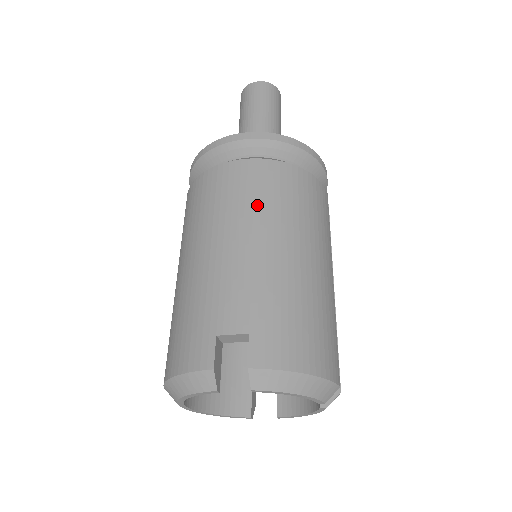
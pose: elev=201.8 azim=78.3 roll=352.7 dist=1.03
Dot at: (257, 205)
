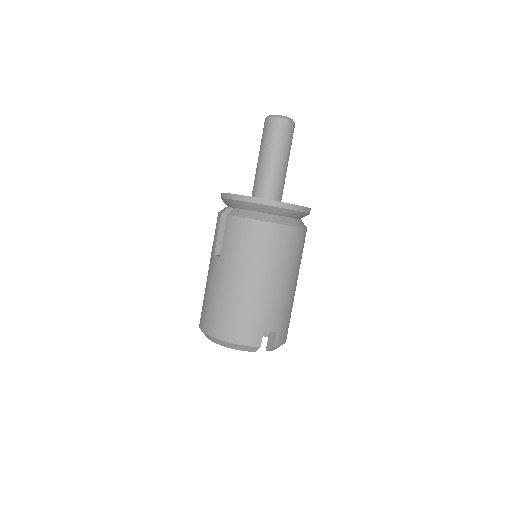
Dot at: (291, 260)
